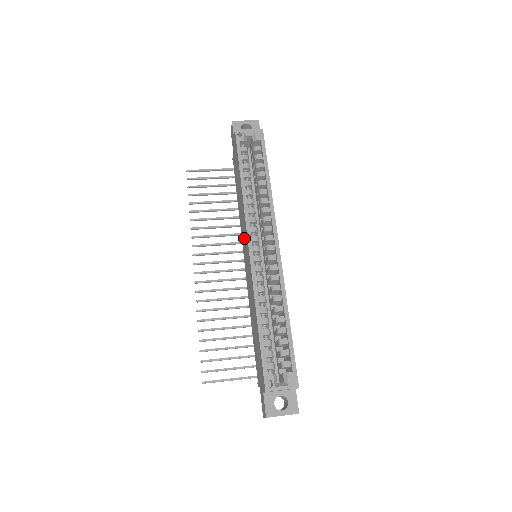
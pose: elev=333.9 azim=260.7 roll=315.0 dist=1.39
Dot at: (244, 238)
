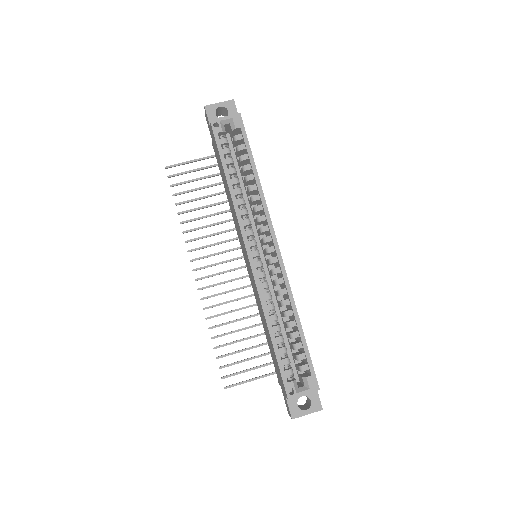
Dot at: occluded
